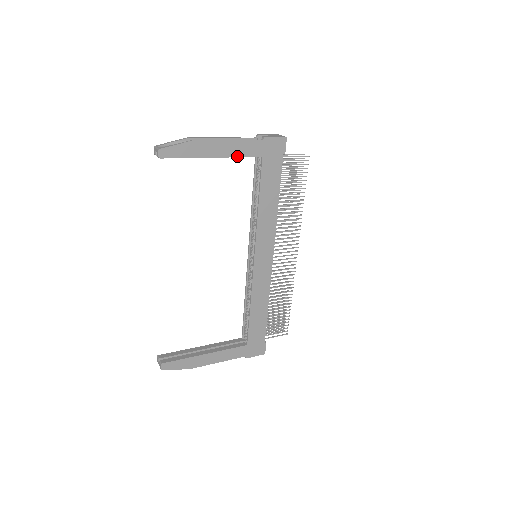
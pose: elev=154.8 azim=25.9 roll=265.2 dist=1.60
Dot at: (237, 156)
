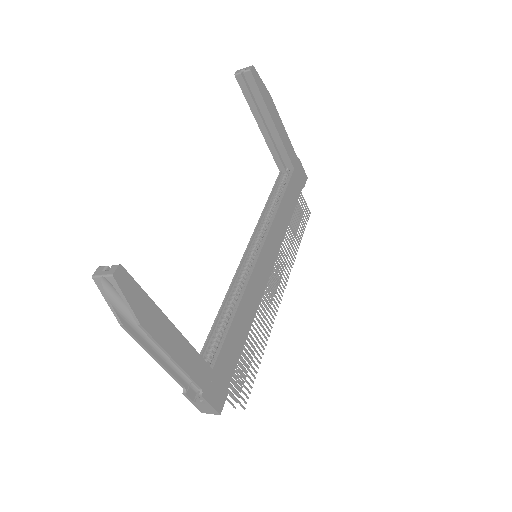
Dot at: (284, 145)
